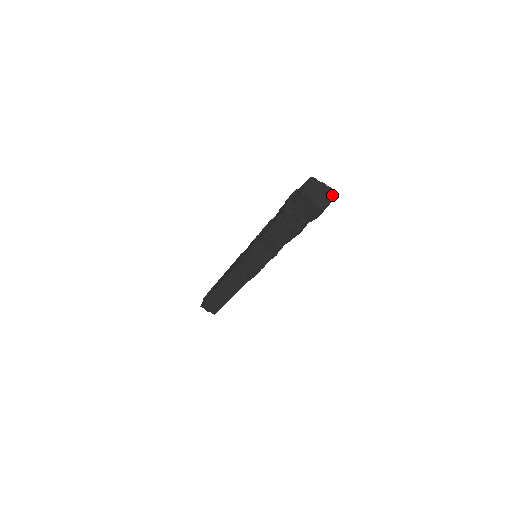
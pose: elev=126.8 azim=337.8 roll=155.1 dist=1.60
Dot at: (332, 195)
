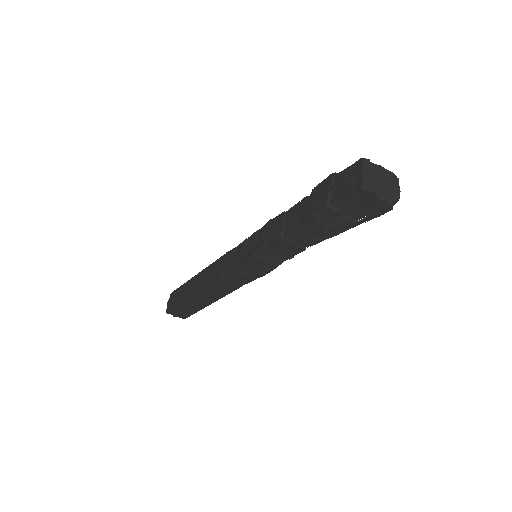
Dot at: (396, 183)
